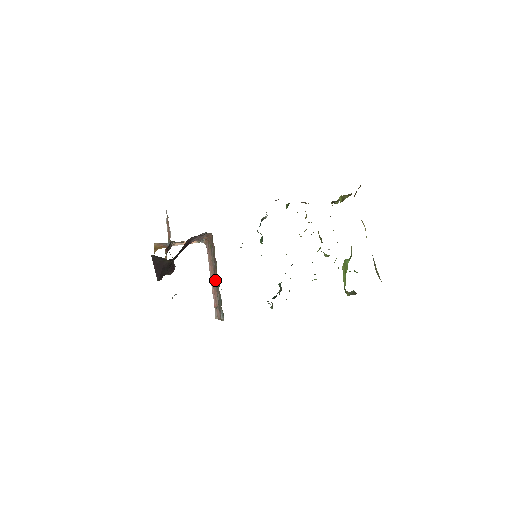
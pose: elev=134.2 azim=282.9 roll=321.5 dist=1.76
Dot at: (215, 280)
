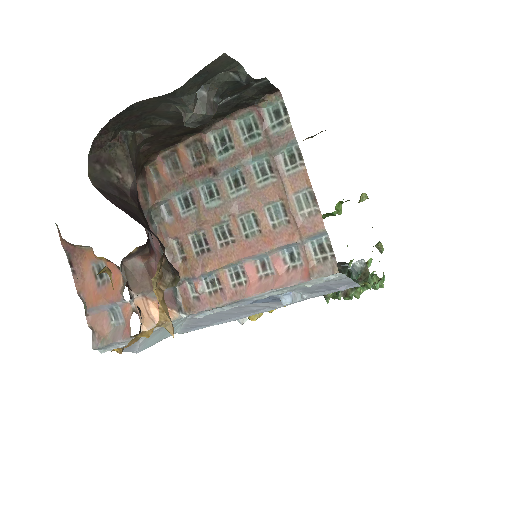
Dot at: (233, 202)
